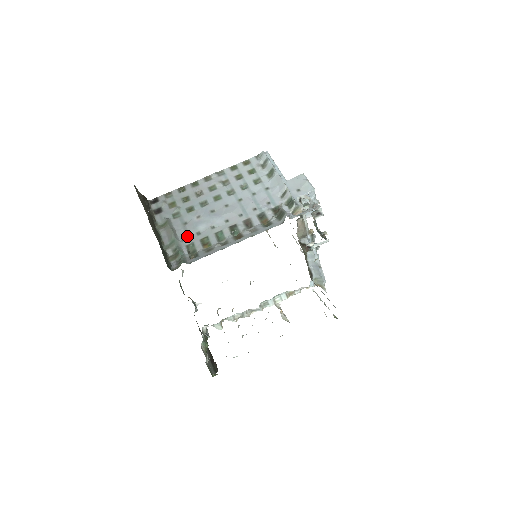
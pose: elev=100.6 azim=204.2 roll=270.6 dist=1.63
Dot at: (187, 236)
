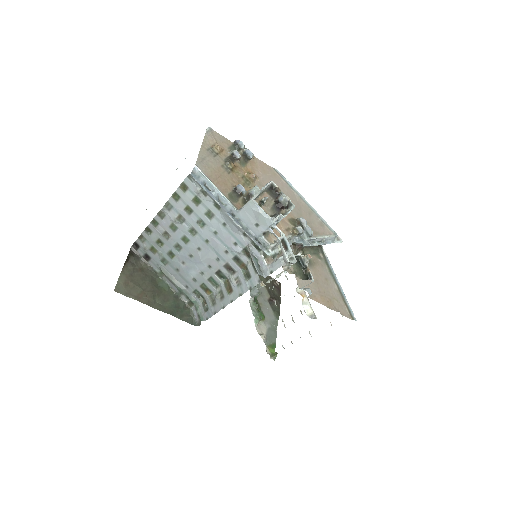
Dot at: (187, 283)
